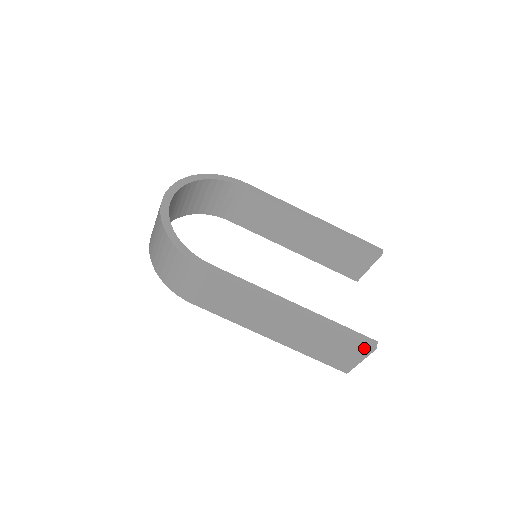
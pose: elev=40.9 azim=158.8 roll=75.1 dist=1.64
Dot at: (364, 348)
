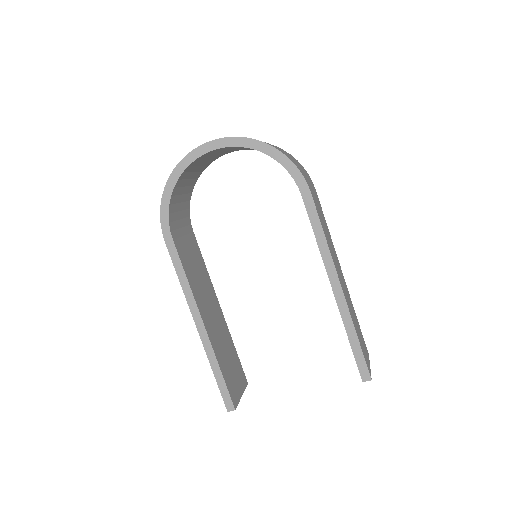
Dot at: occluded
